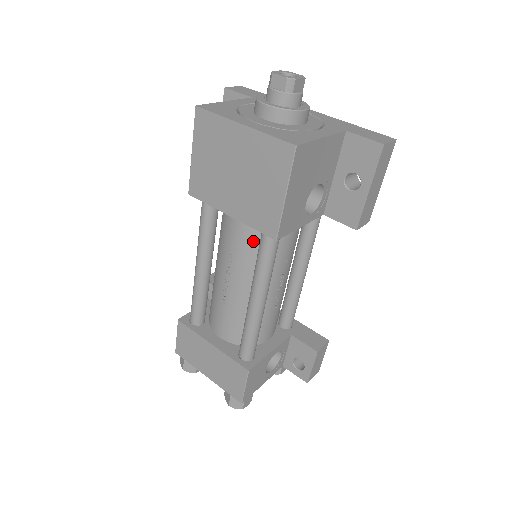
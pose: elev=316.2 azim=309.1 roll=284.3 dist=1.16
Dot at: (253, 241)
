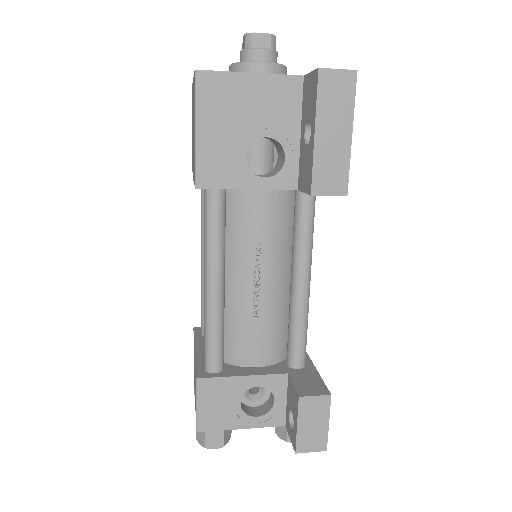
Dot at: occluded
